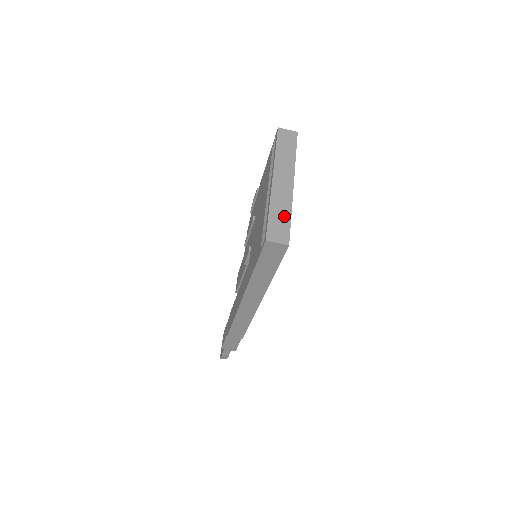
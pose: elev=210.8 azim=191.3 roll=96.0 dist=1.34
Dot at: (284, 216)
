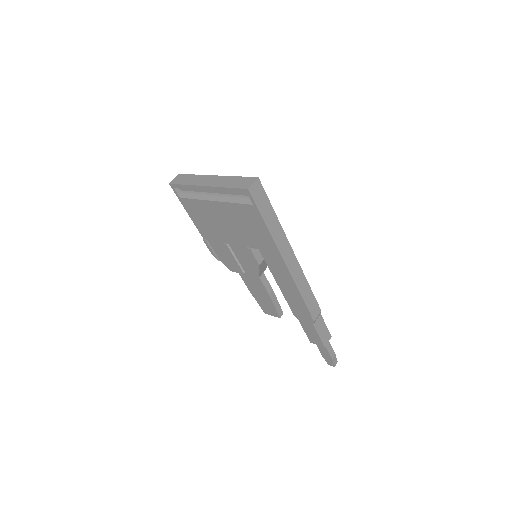
Dot at: (236, 180)
